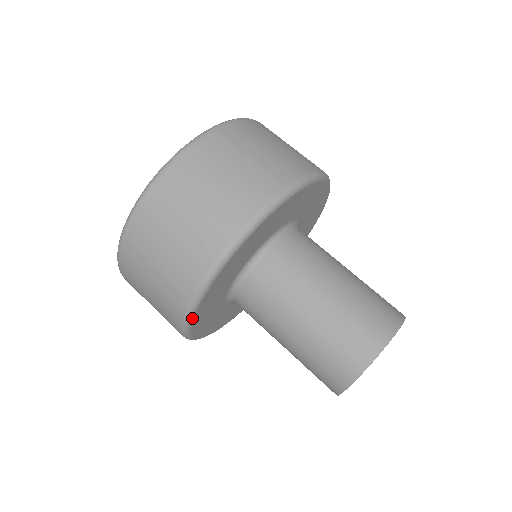
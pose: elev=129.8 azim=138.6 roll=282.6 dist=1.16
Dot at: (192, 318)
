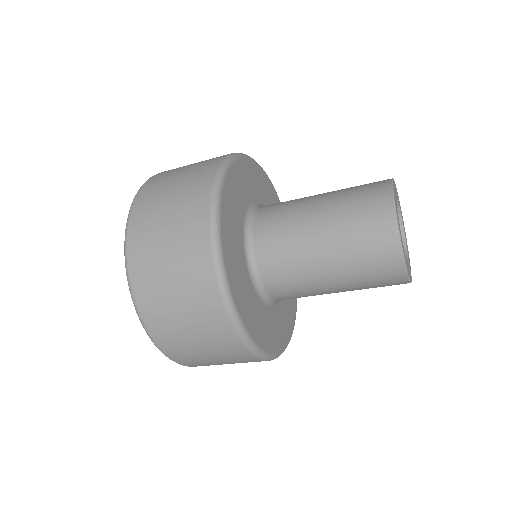
Dot at: (222, 256)
